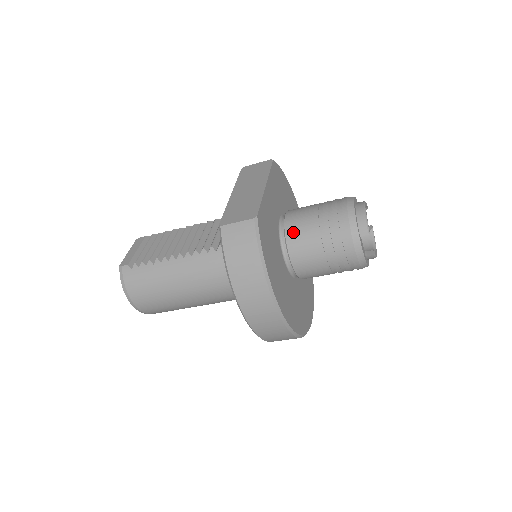
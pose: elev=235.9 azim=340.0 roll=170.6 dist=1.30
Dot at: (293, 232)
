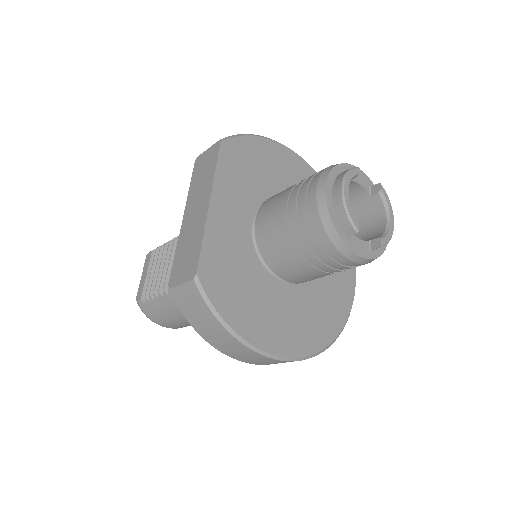
Dot at: (266, 247)
